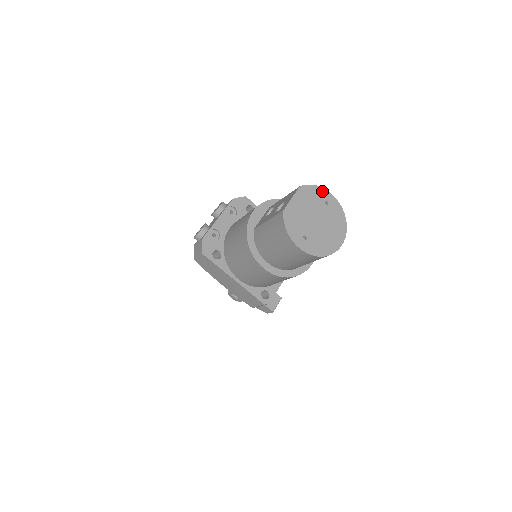
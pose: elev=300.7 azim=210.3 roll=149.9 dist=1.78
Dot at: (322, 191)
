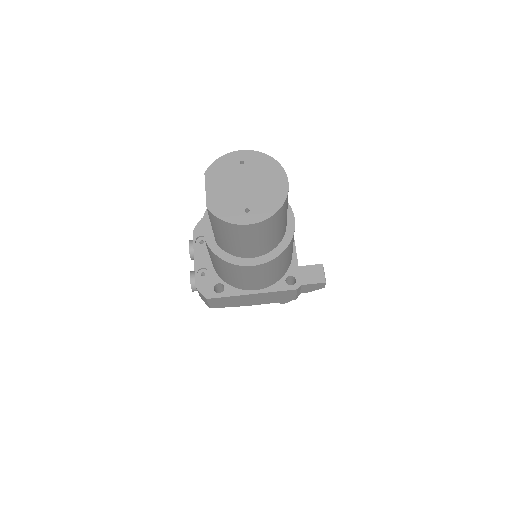
Dot at: (229, 157)
